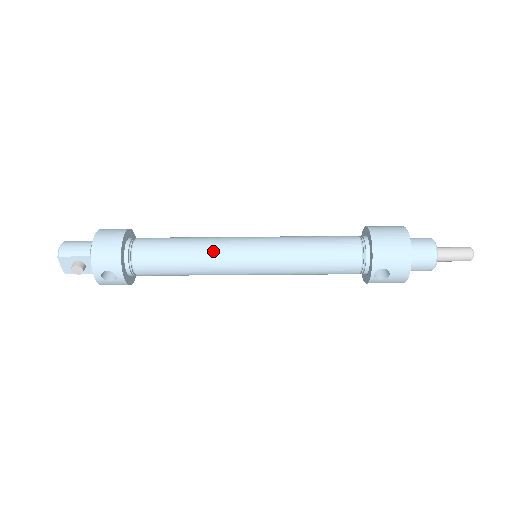
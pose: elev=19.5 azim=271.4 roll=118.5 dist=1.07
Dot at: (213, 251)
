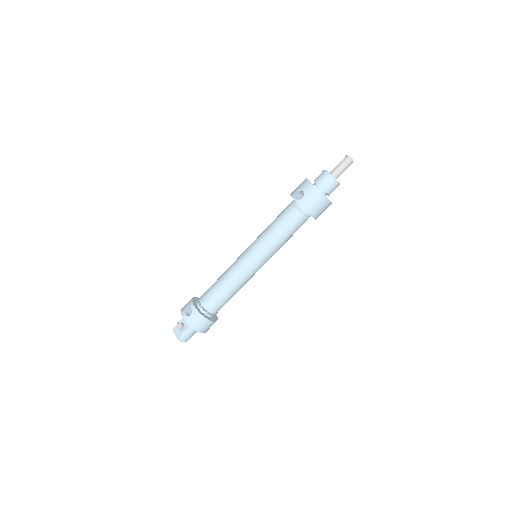
Dot at: (231, 265)
